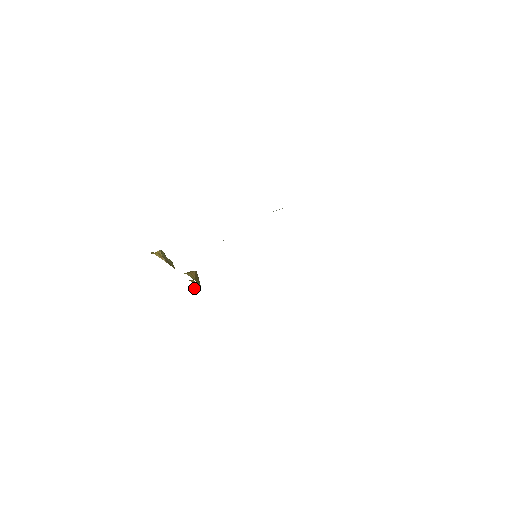
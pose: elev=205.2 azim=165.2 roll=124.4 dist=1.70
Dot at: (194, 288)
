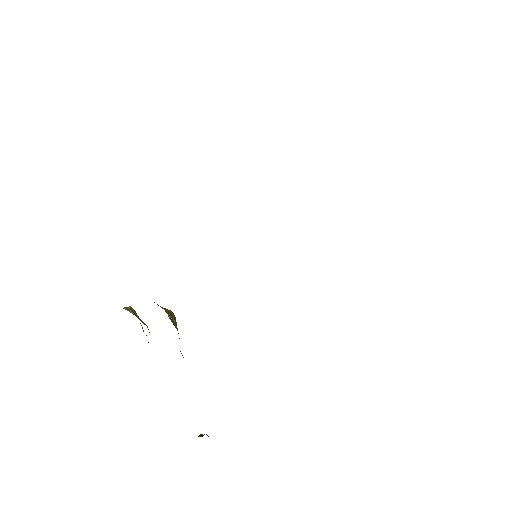
Dot at: (204, 434)
